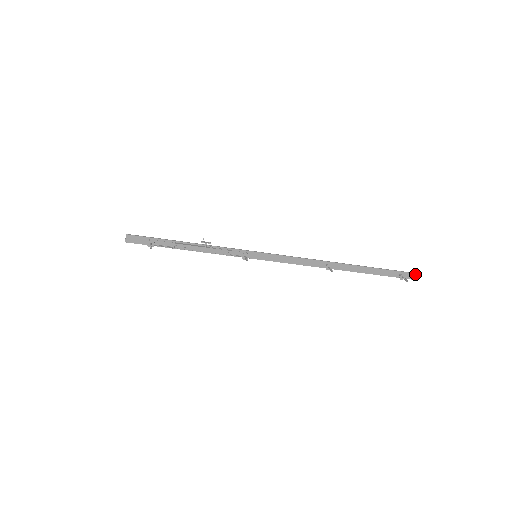
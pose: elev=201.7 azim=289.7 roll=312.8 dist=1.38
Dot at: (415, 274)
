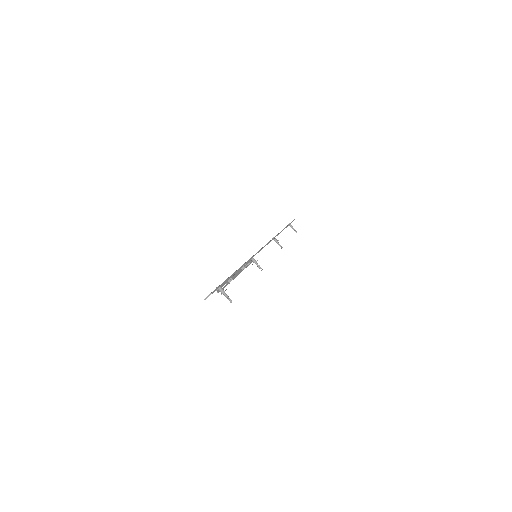
Dot at: occluded
